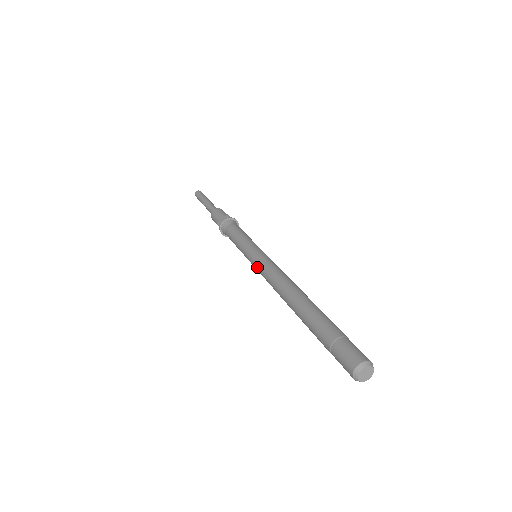
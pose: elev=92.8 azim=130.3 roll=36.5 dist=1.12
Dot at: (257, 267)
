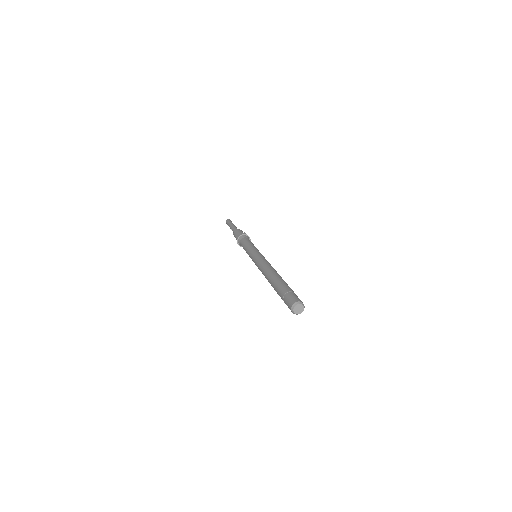
Dot at: (255, 260)
